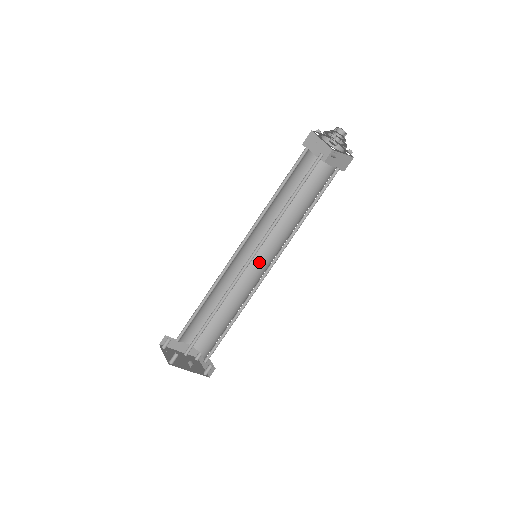
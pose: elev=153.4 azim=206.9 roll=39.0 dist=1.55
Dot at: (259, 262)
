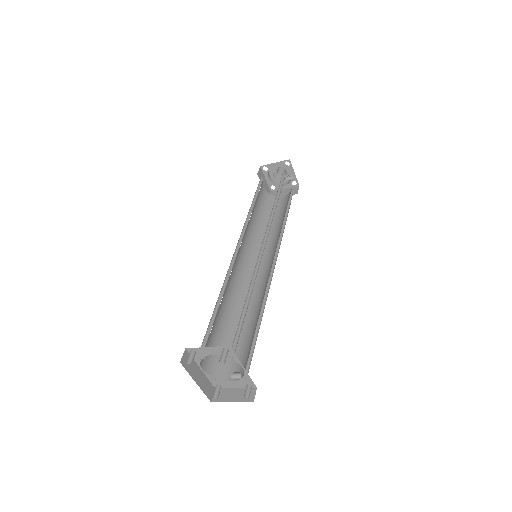
Dot at: (252, 271)
